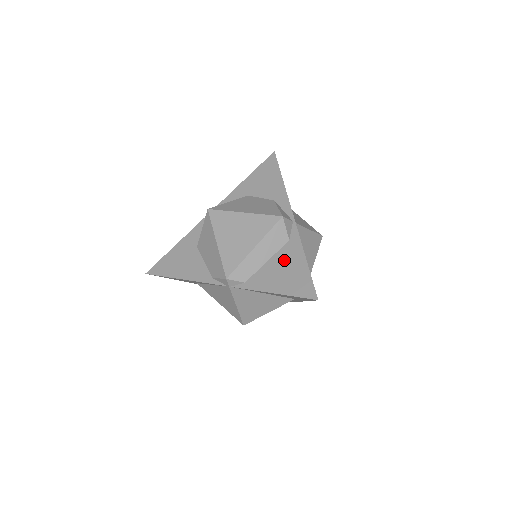
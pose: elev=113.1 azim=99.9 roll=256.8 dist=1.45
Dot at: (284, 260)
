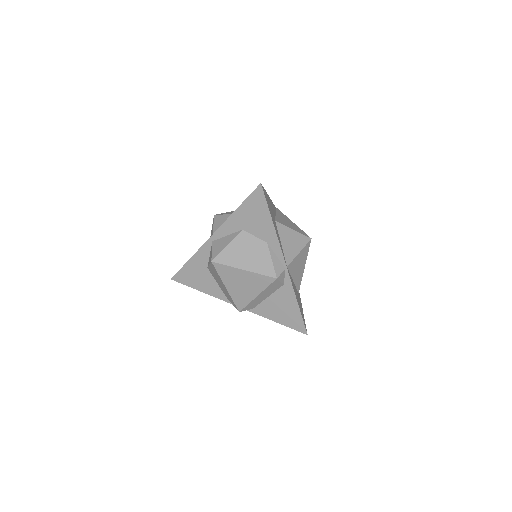
Dot at: (281, 300)
